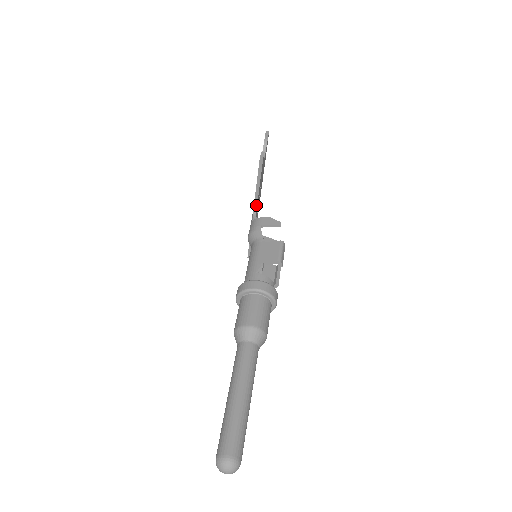
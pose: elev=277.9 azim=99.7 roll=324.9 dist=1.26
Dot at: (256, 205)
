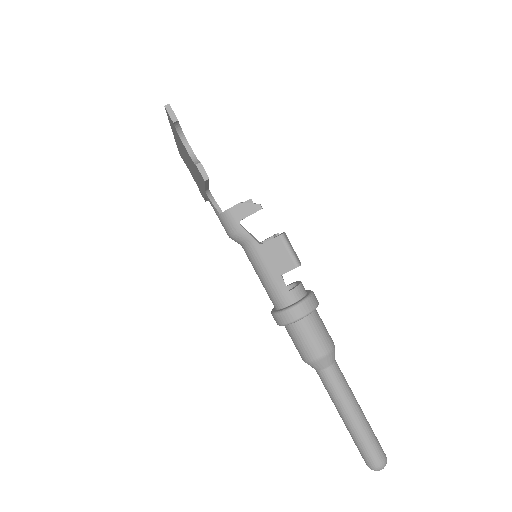
Dot at: (209, 193)
